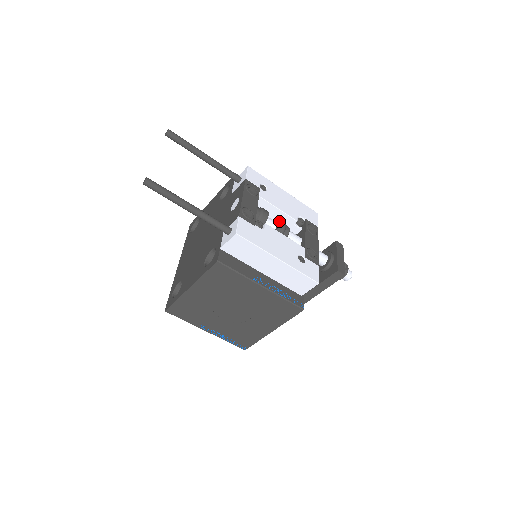
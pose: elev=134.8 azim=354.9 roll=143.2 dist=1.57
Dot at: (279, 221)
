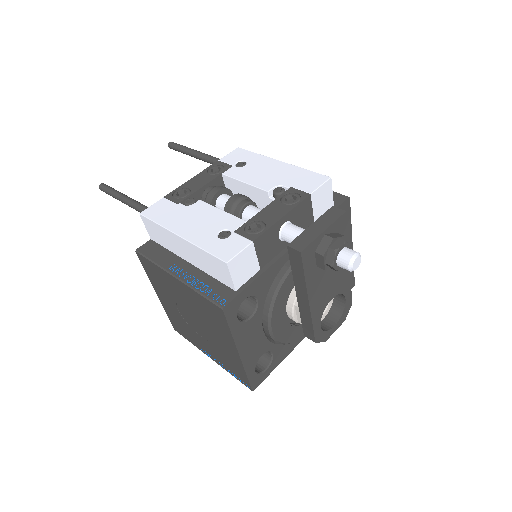
Dot at: (233, 196)
